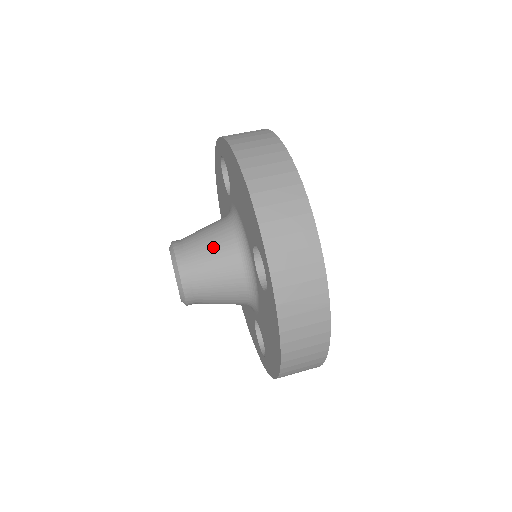
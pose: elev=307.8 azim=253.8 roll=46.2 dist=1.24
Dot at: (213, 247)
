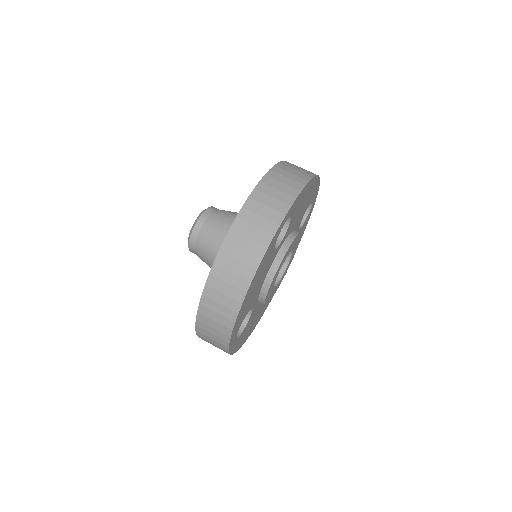
Dot at: (234, 215)
